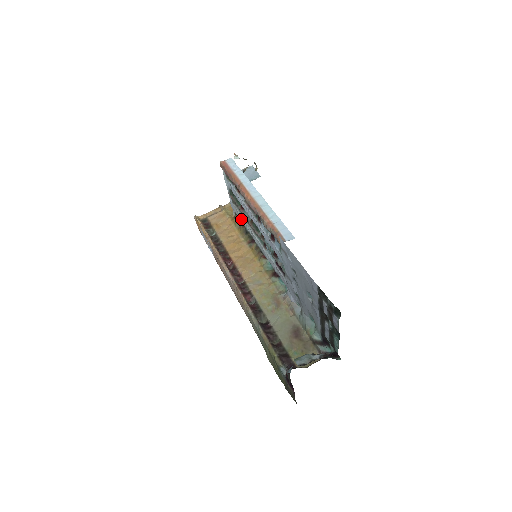
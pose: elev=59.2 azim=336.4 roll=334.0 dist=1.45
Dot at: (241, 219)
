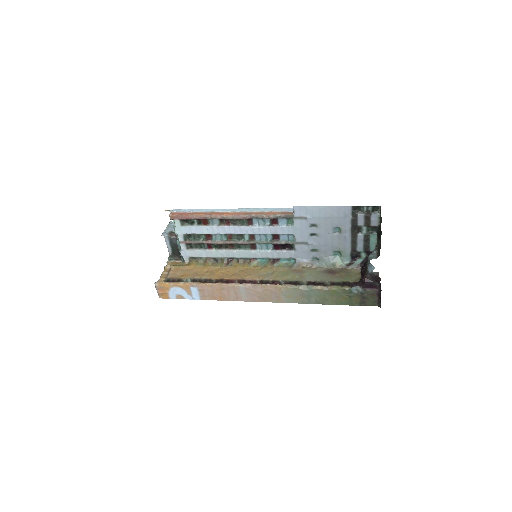
Dot at: (204, 255)
